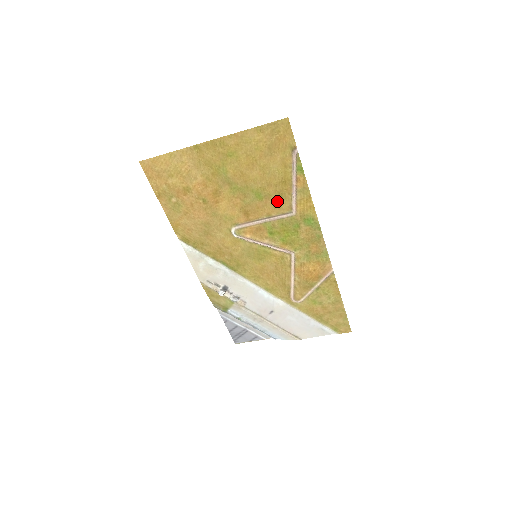
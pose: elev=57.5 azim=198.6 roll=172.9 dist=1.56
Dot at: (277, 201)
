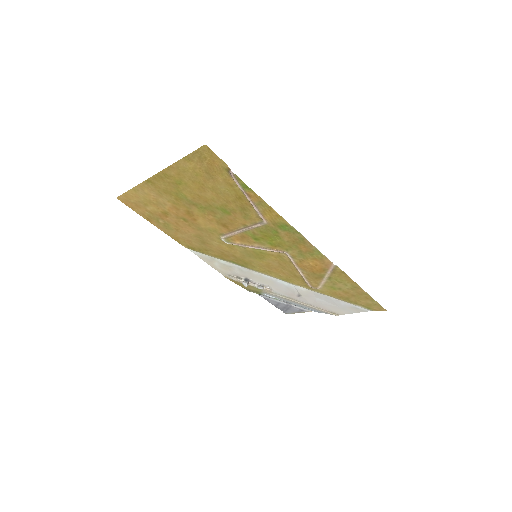
Dot at: (244, 214)
